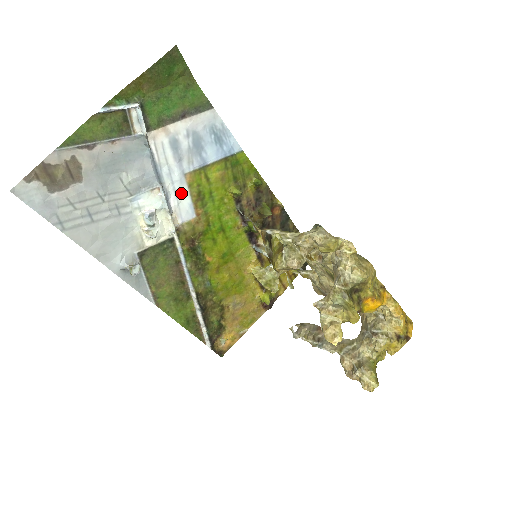
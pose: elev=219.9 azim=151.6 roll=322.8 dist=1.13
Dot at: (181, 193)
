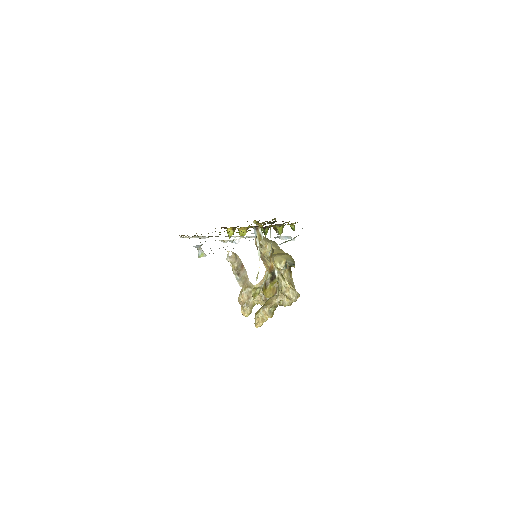
Dot at: occluded
